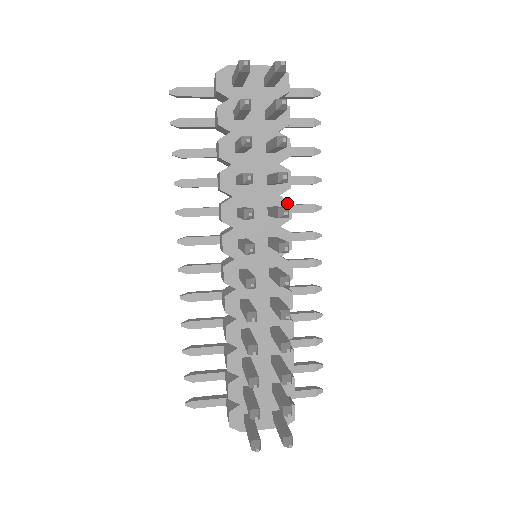
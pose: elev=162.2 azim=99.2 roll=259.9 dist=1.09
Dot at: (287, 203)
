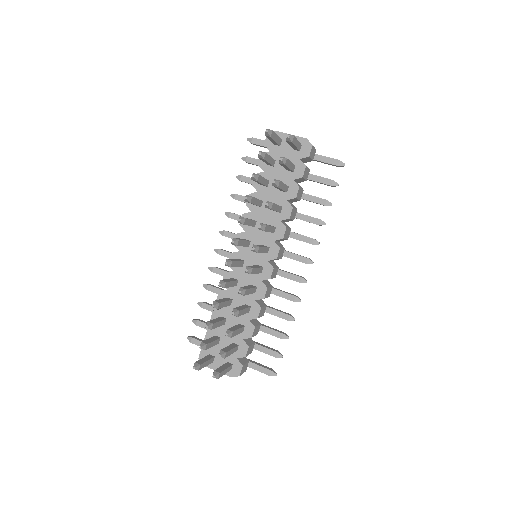
Dot at: (284, 227)
